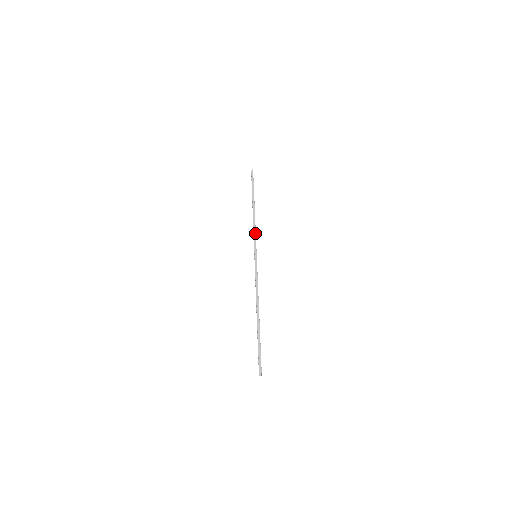
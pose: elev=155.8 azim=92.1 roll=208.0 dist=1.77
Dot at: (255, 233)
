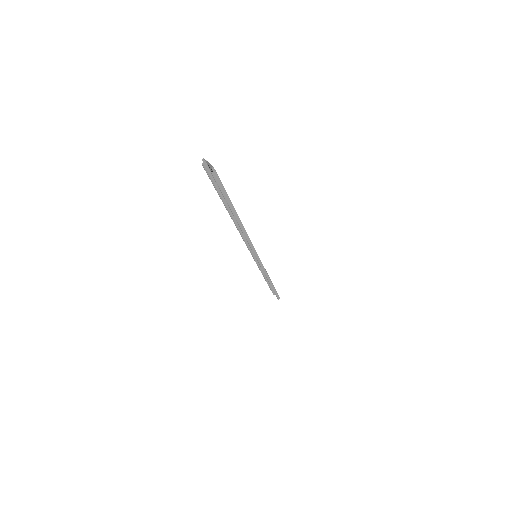
Dot at: (253, 246)
